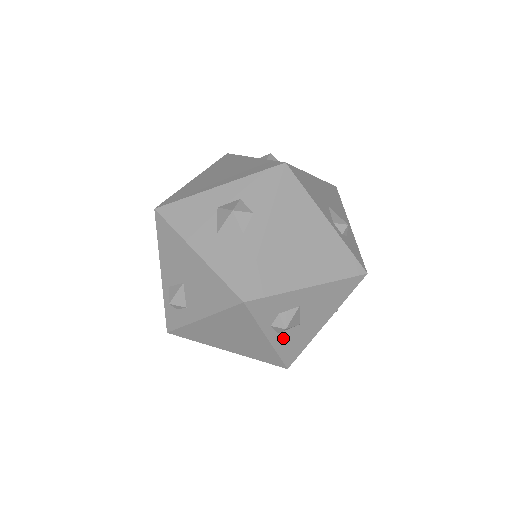
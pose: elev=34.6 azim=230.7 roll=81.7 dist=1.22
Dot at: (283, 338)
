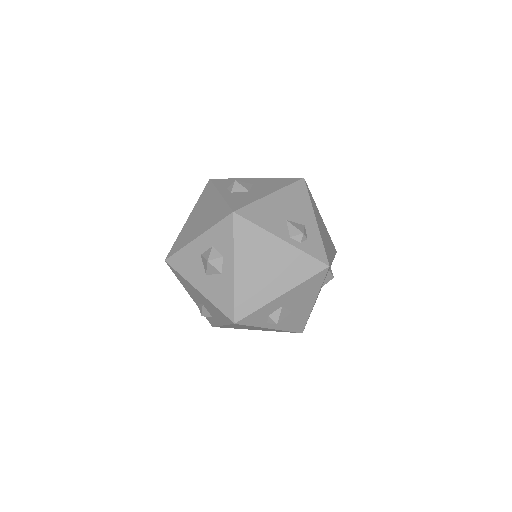
Dot at: (283, 323)
